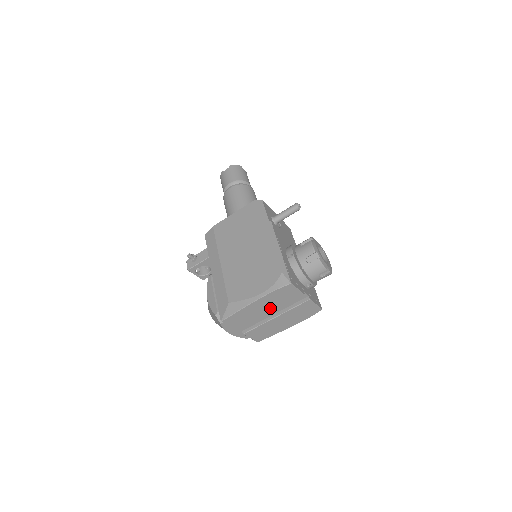
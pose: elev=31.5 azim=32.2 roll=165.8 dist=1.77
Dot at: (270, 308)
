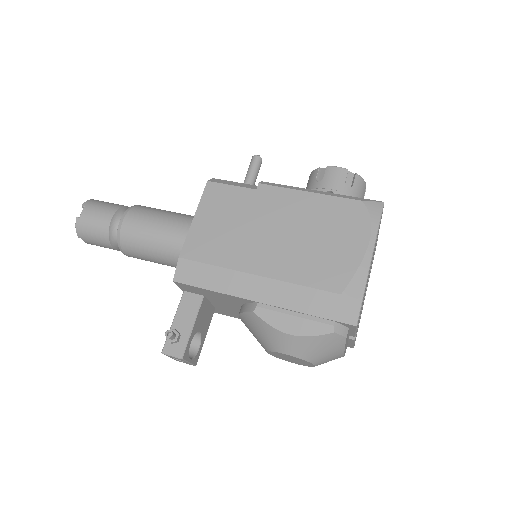
Dot at: occluded
